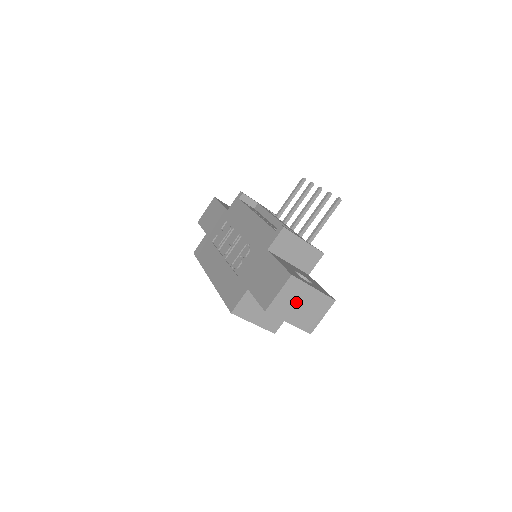
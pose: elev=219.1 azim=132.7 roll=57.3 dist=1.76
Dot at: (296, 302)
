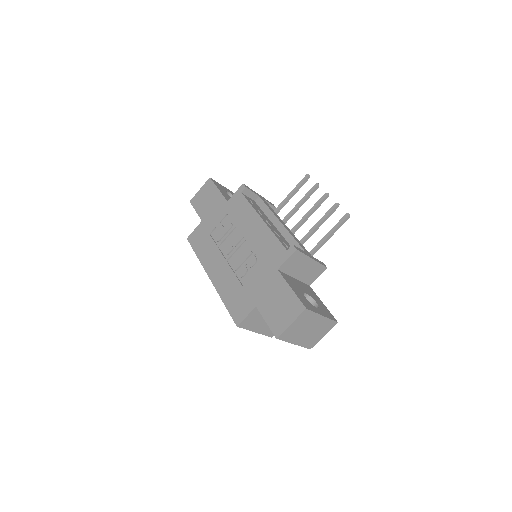
Dot at: (305, 328)
